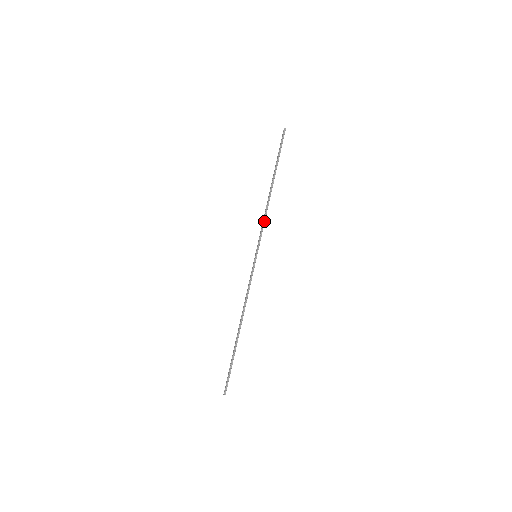
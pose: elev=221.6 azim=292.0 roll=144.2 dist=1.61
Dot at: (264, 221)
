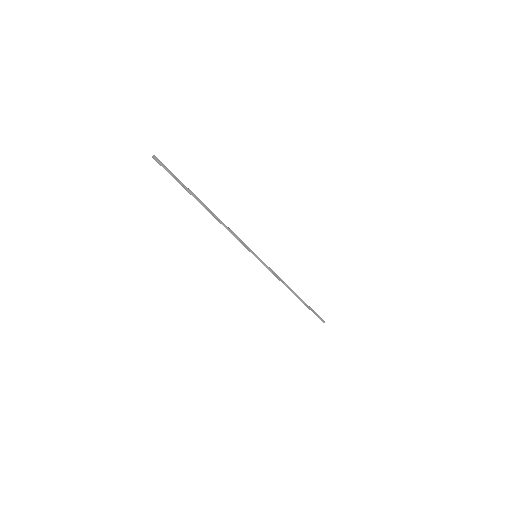
Dot at: (233, 235)
